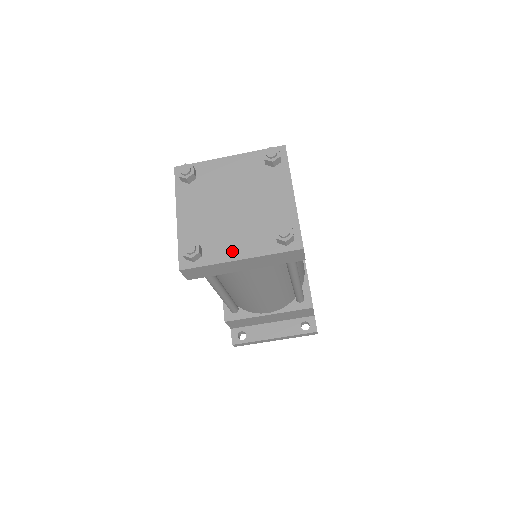
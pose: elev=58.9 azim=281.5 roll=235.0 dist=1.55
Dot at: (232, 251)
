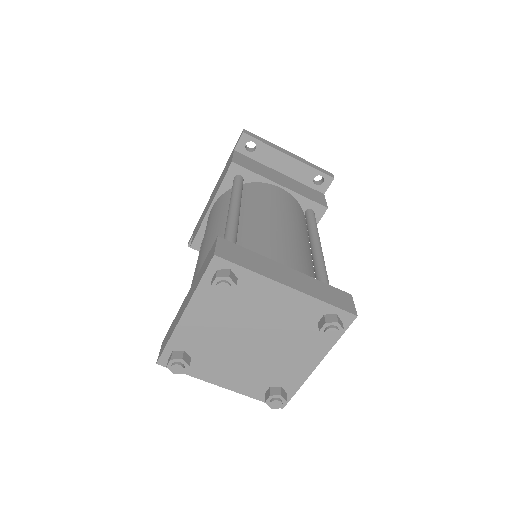
Dot at: (219, 377)
